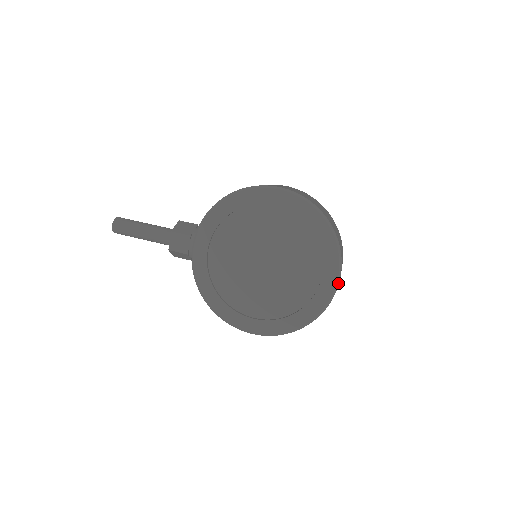
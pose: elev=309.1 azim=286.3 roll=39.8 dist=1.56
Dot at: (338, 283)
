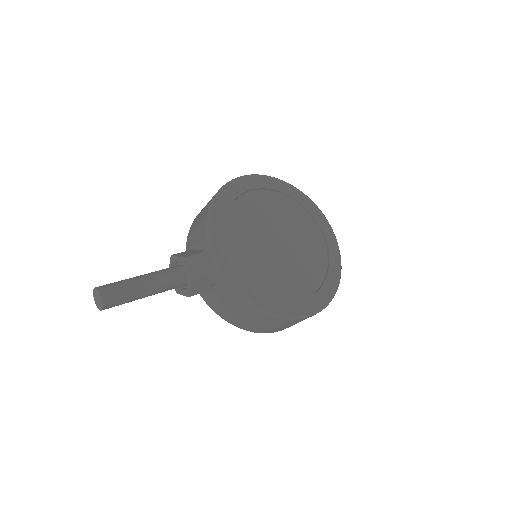
Dot at: occluded
